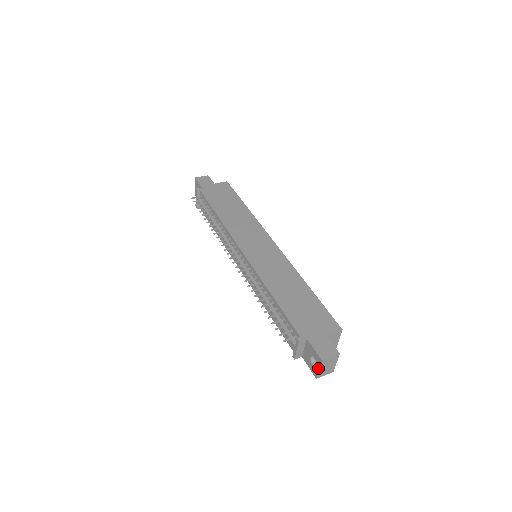
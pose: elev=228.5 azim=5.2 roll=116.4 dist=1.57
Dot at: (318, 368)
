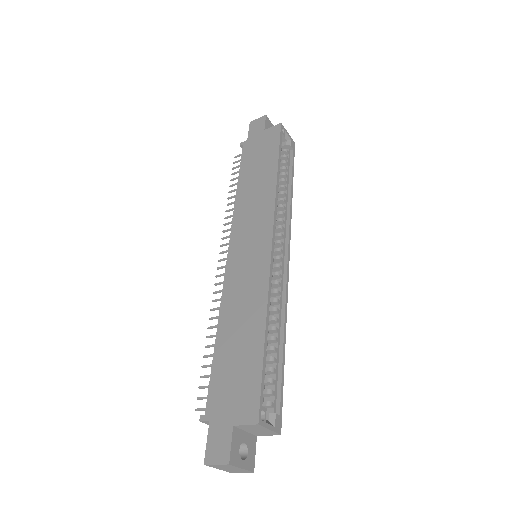
Dot at: occluded
